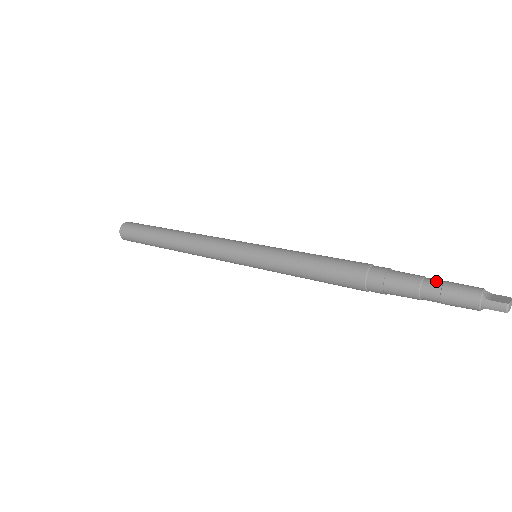
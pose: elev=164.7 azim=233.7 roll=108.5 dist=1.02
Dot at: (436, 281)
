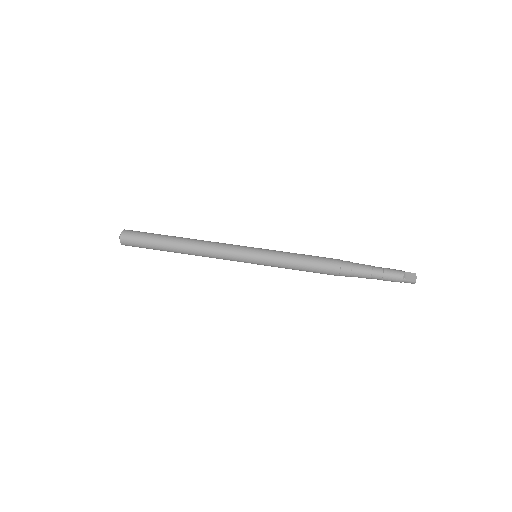
Dot at: (379, 271)
